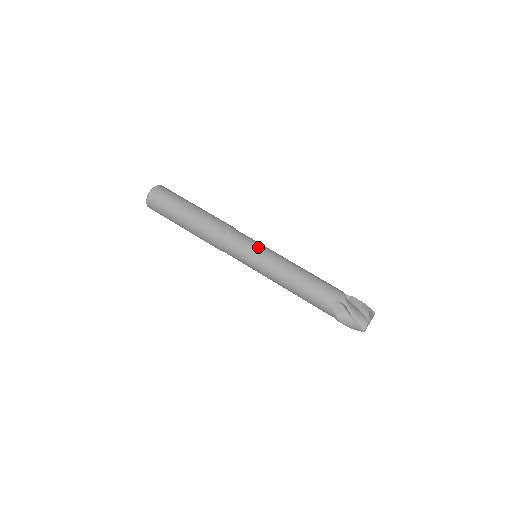
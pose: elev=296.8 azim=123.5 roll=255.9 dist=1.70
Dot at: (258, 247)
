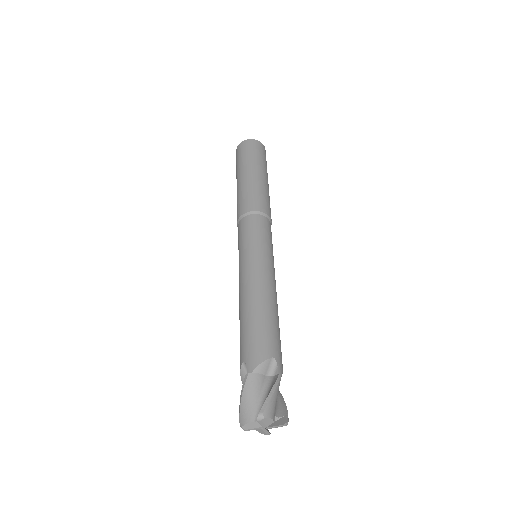
Dot at: occluded
